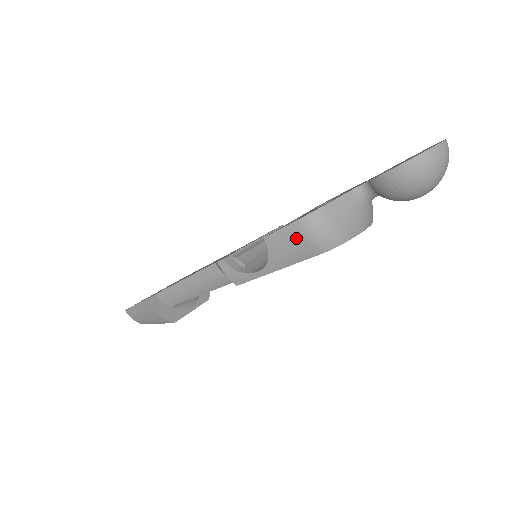
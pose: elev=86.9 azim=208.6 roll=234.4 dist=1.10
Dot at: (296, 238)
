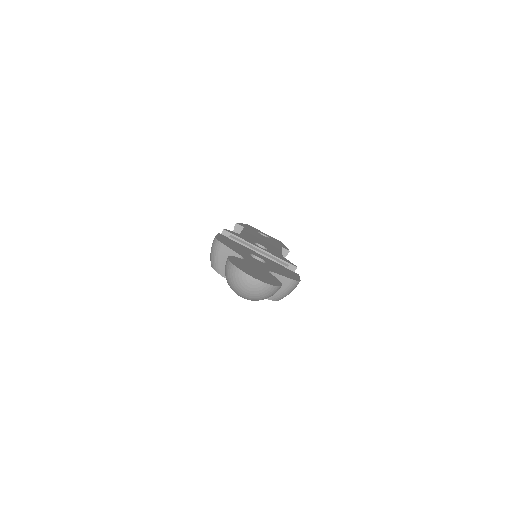
Dot at: occluded
